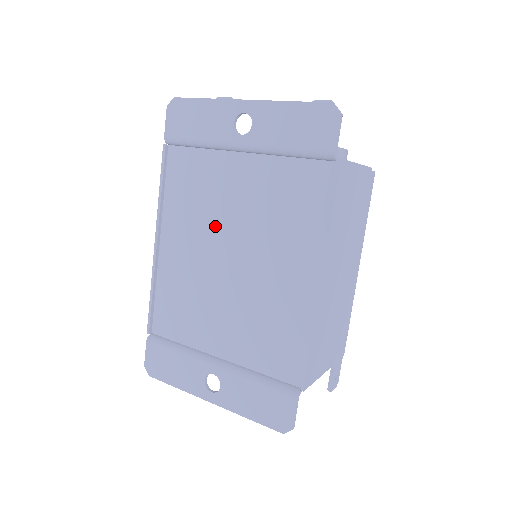
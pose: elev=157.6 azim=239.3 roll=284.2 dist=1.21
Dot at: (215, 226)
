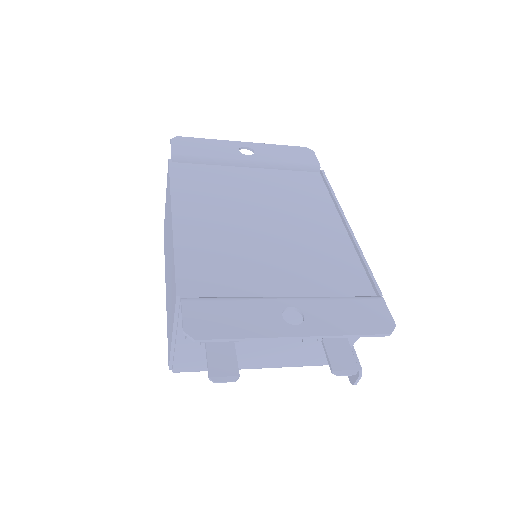
Dot at: (238, 205)
